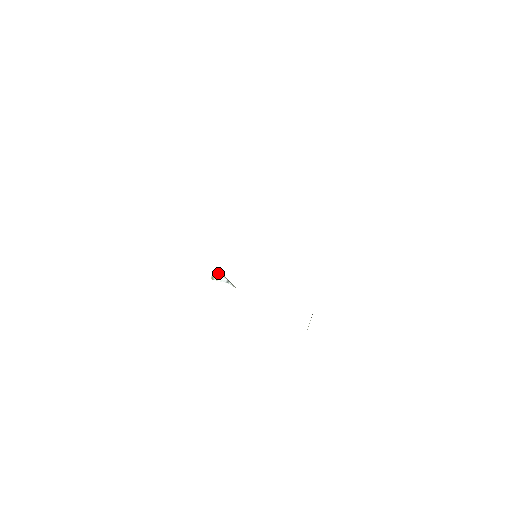
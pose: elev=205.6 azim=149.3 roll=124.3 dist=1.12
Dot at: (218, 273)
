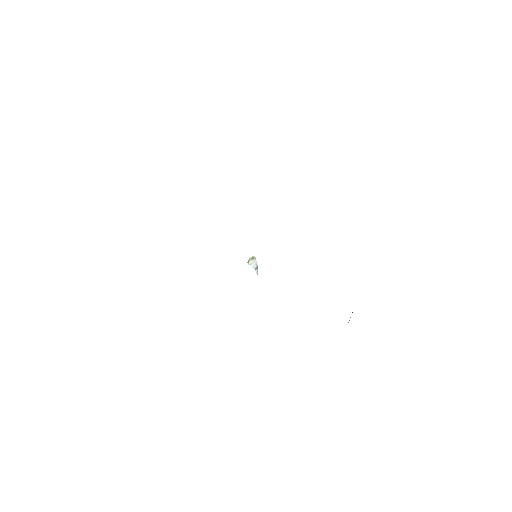
Dot at: (253, 258)
